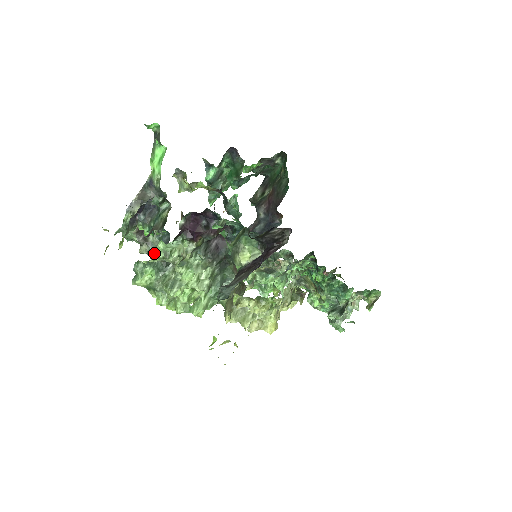
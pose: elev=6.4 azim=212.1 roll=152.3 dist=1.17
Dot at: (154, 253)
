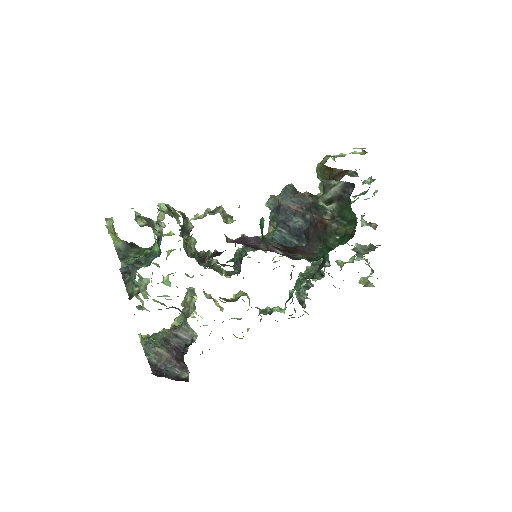
Dot at: occluded
